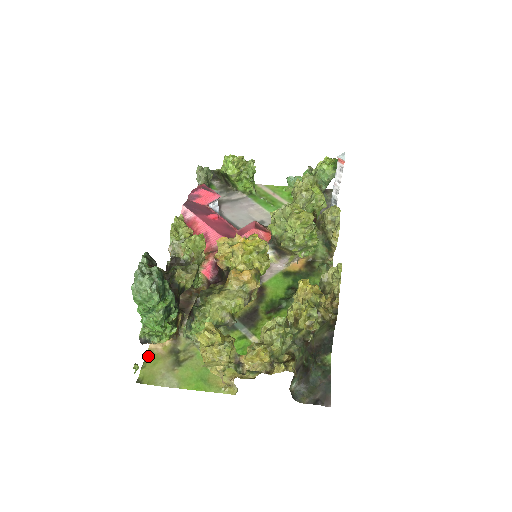
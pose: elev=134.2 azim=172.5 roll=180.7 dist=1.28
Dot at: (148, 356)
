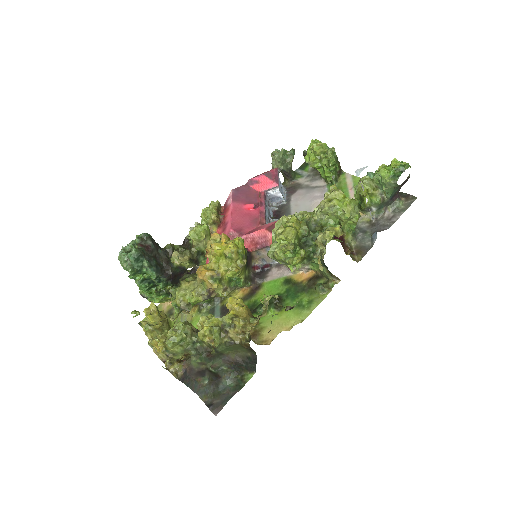
Dot at: occluded
